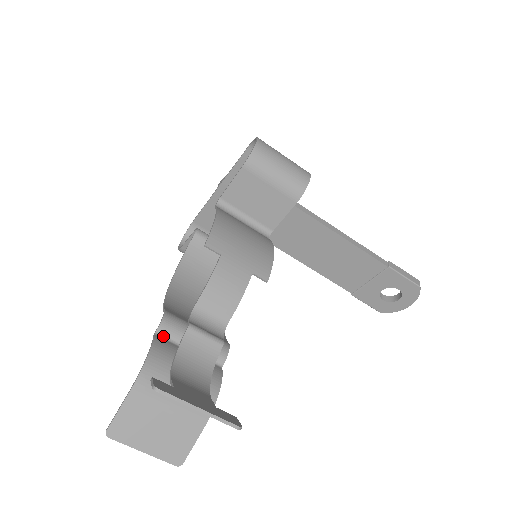
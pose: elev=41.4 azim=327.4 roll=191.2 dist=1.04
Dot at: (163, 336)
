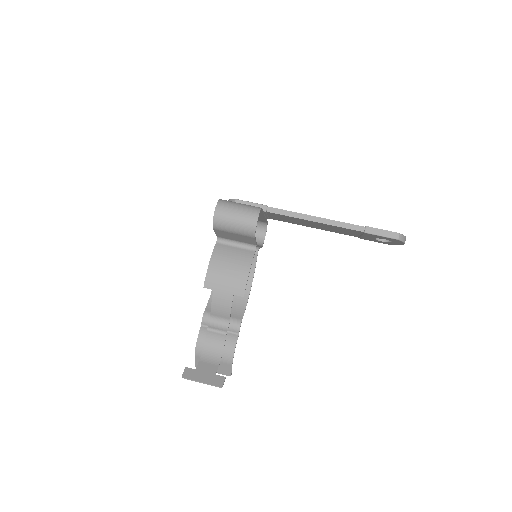
Dot at: (205, 326)
